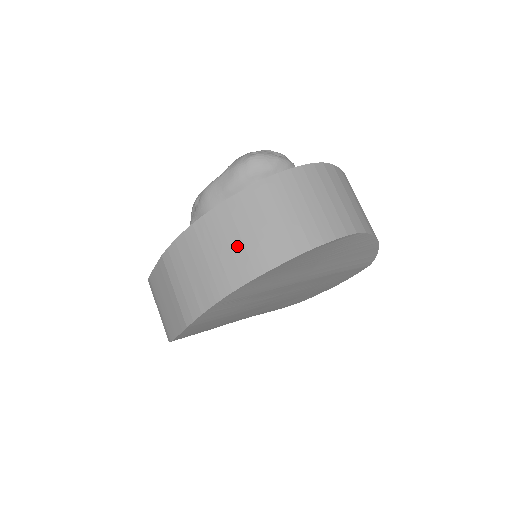
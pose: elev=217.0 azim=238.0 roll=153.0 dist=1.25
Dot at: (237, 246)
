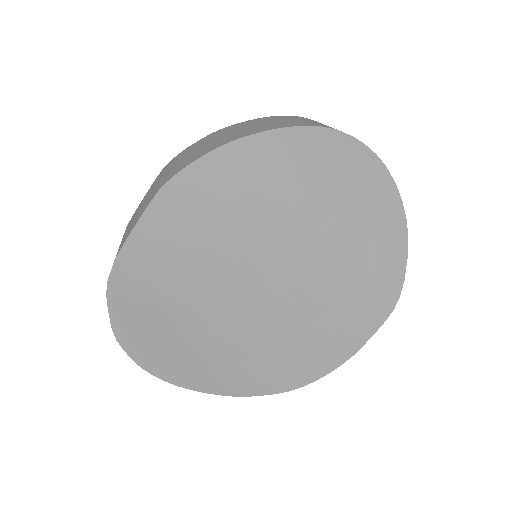
Dot at: (256, 126)
